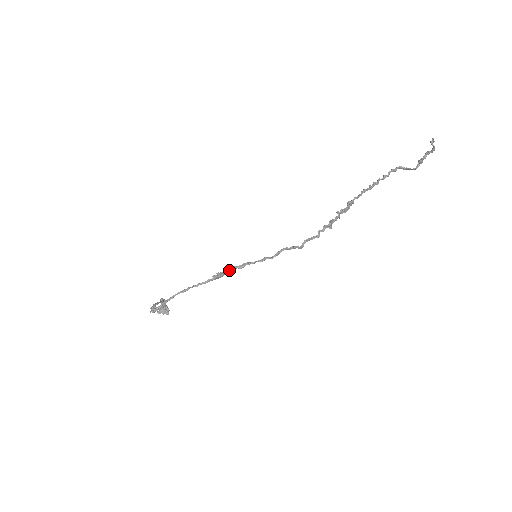
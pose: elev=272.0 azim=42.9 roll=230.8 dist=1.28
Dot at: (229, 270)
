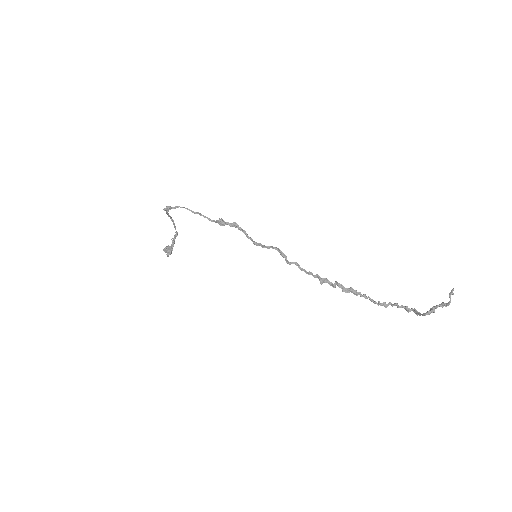
Dot at: (232, 223)
